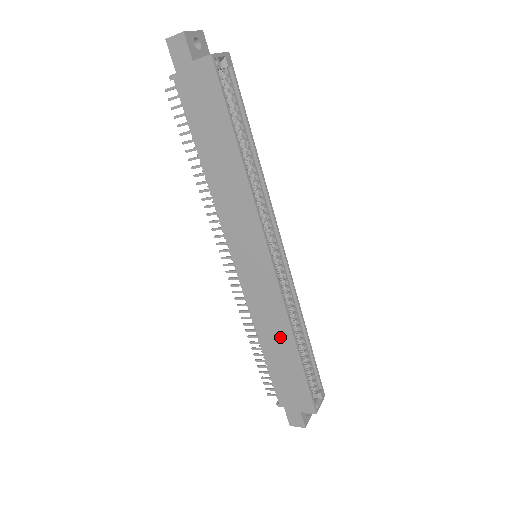
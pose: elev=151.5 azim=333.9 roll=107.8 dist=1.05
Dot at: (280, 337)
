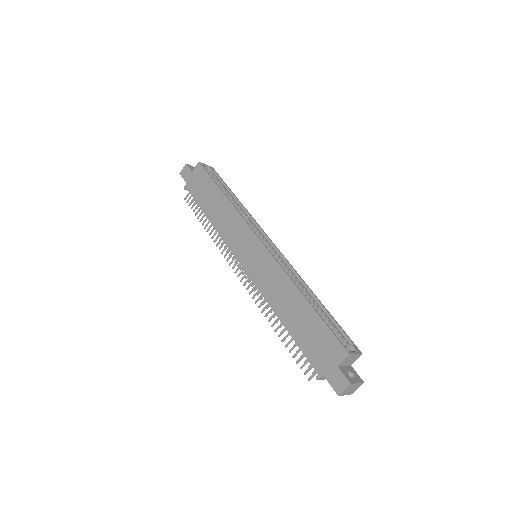
Dot at: (288, 297)
